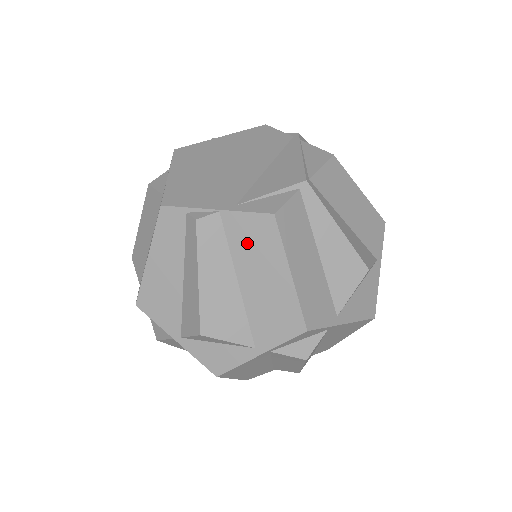
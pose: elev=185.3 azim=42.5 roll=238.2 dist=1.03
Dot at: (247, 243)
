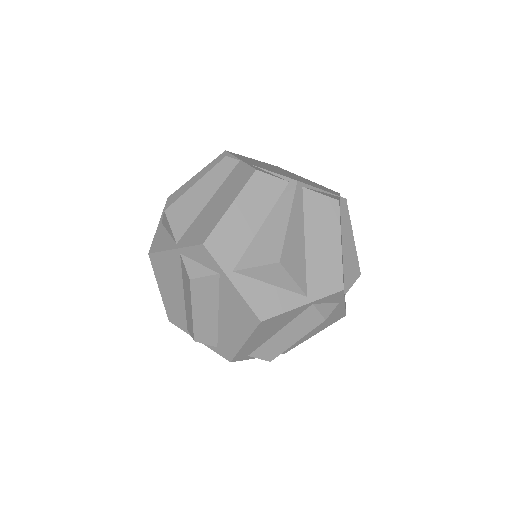
Dot at: (232, 181)
